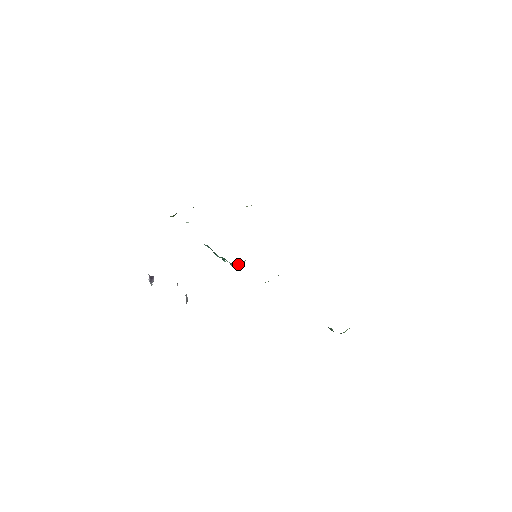
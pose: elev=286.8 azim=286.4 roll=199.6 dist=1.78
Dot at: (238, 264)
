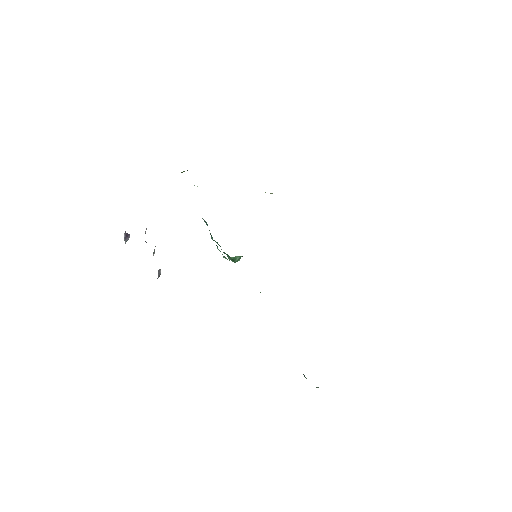
Dot at: (232, 257)
